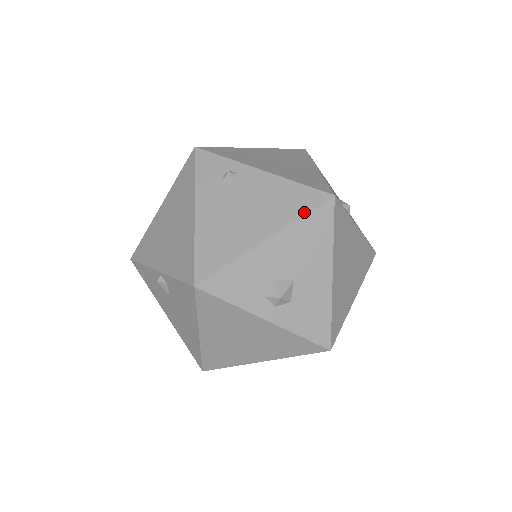
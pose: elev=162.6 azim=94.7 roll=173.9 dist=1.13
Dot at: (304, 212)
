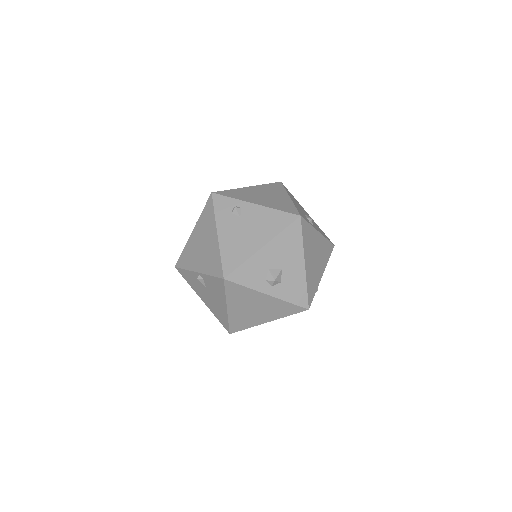
Dot at: (283, 228)
